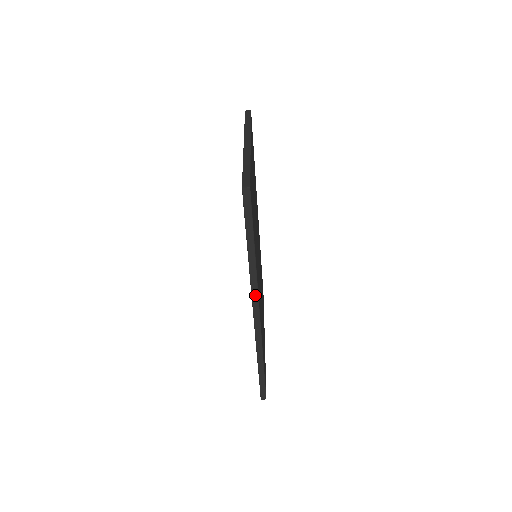
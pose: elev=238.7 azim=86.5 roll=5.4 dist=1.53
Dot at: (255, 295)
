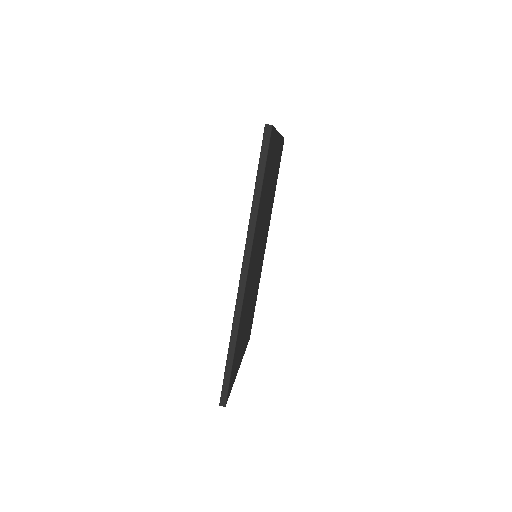
Dot at: (248, 250)
